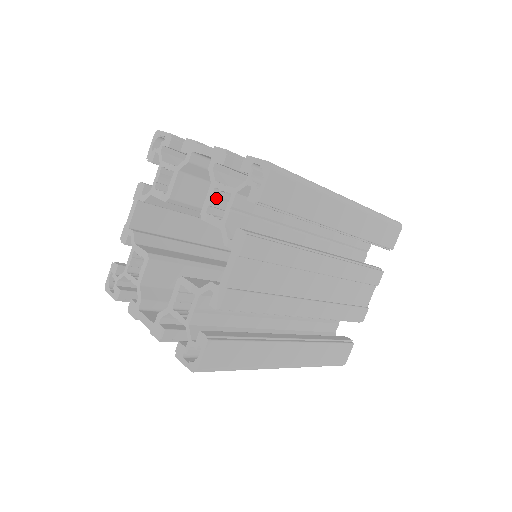
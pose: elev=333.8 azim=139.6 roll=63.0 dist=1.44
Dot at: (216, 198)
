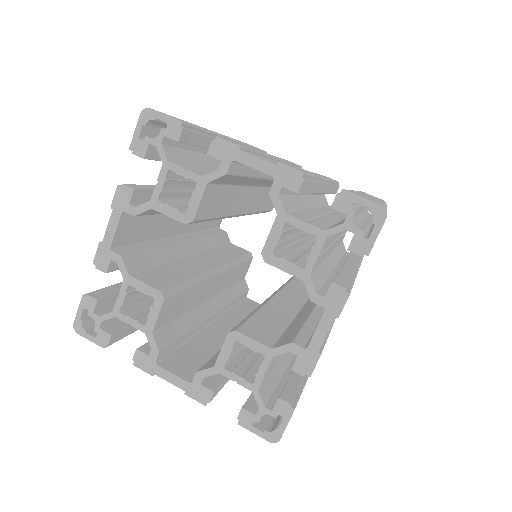
Dot at: (283, 233)
